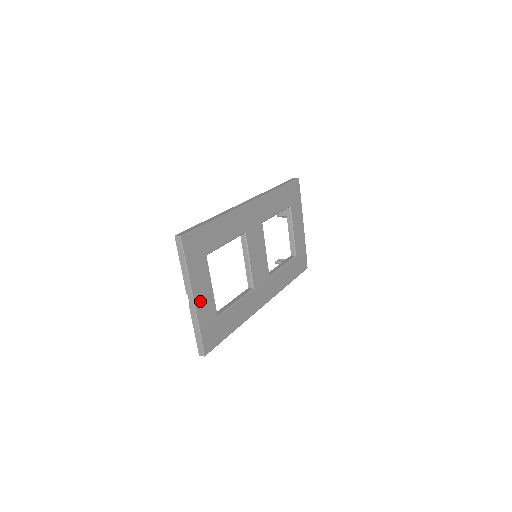
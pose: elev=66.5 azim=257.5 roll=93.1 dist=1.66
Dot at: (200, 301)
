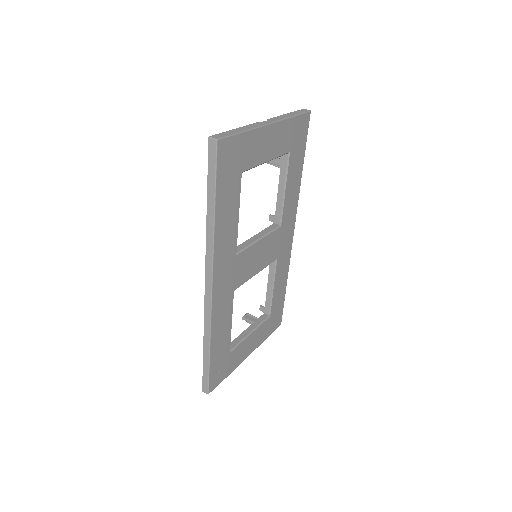
Dot at: (253, 346)
